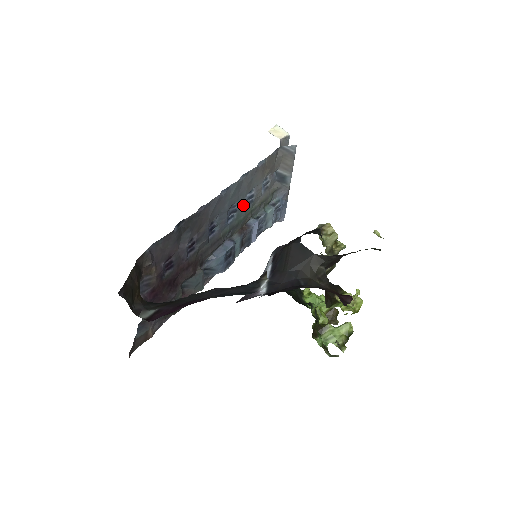
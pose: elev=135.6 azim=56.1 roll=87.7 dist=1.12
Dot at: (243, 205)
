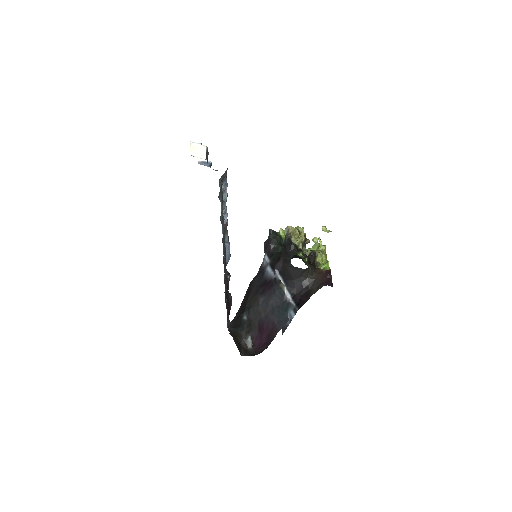
Dot at: occluded
